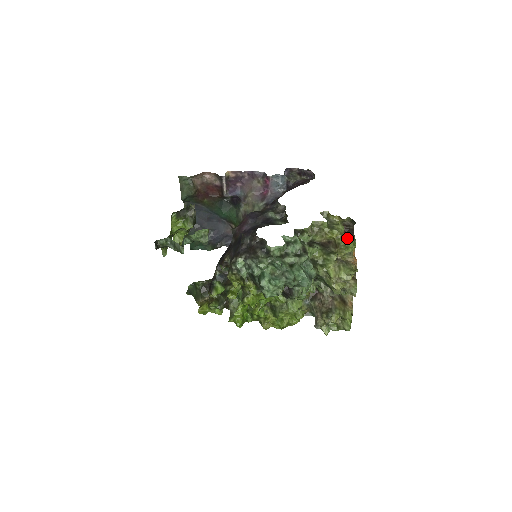
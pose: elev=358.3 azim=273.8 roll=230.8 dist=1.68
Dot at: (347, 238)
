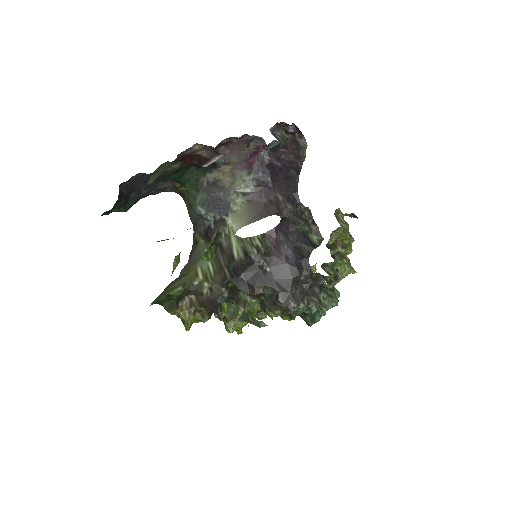
Dot at: (353, 238)
